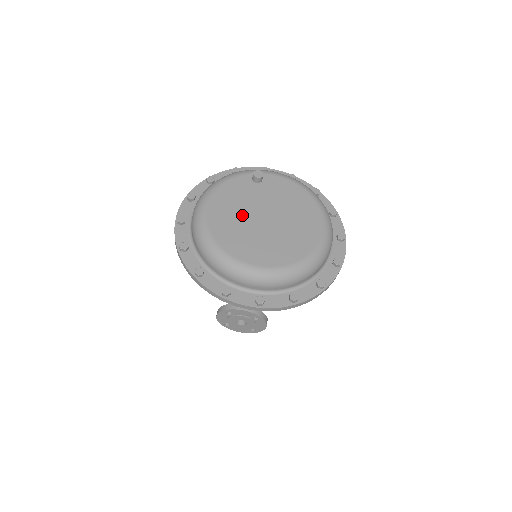
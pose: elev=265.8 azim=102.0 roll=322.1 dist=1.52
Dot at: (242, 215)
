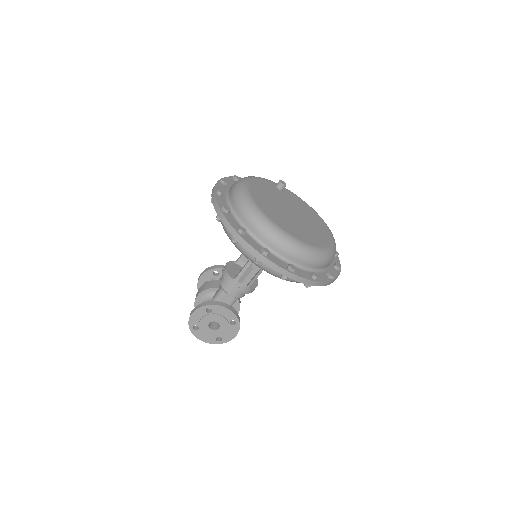
Dot at: (275, 203)
